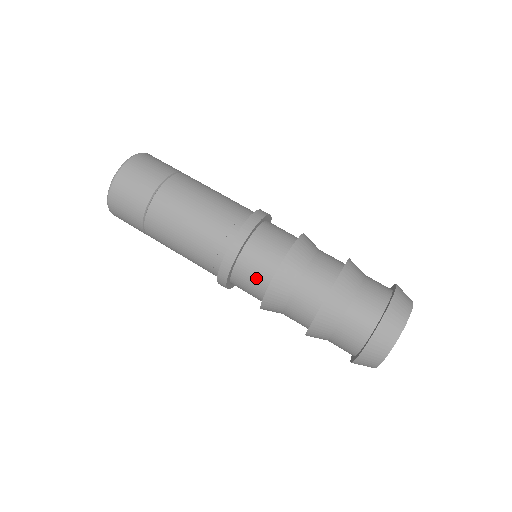
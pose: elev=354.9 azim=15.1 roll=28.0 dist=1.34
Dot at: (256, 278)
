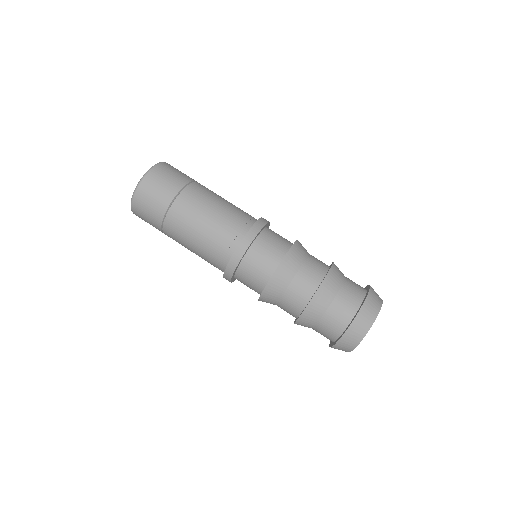
Dot at: (267, 259)
